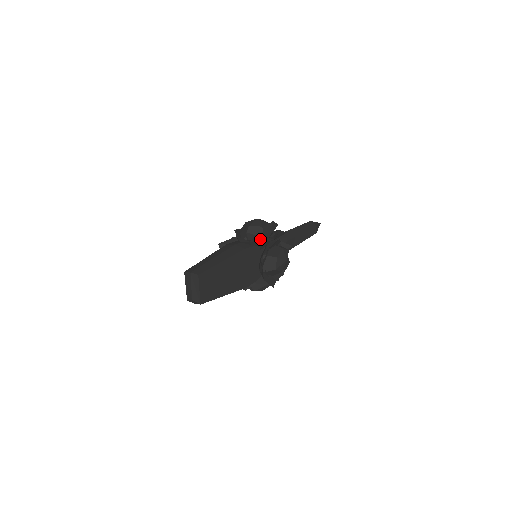
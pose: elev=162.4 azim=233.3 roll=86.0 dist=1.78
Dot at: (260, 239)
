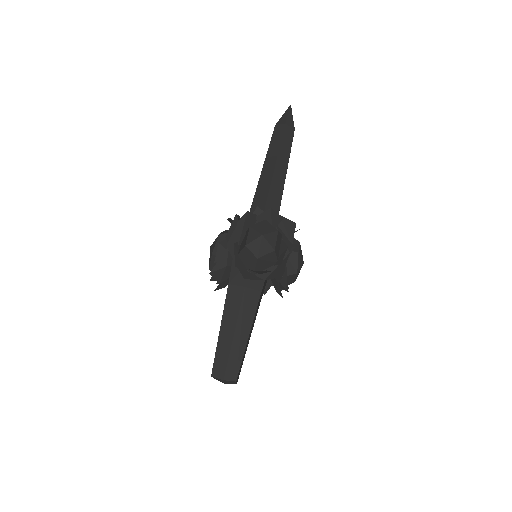
Dot at: (279, 274)
